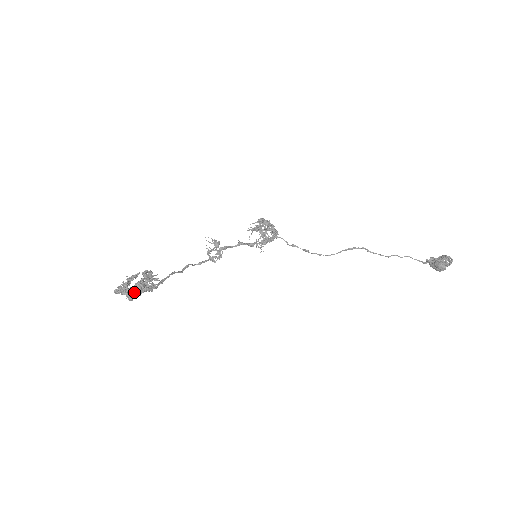
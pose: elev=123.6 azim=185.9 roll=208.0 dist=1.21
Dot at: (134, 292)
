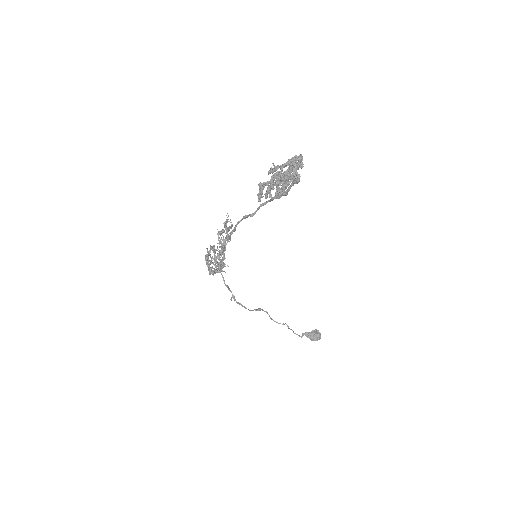
Dot at: (295, 175)
